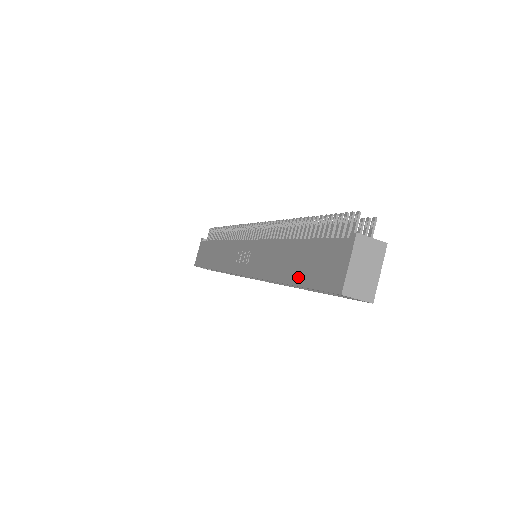
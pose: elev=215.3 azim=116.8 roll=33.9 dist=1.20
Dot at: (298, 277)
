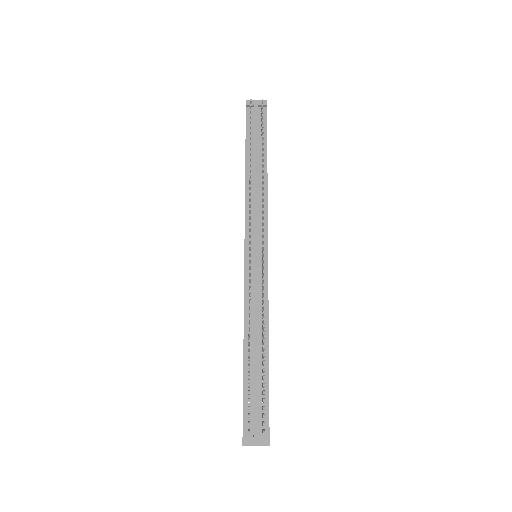
Dot at: occluded
